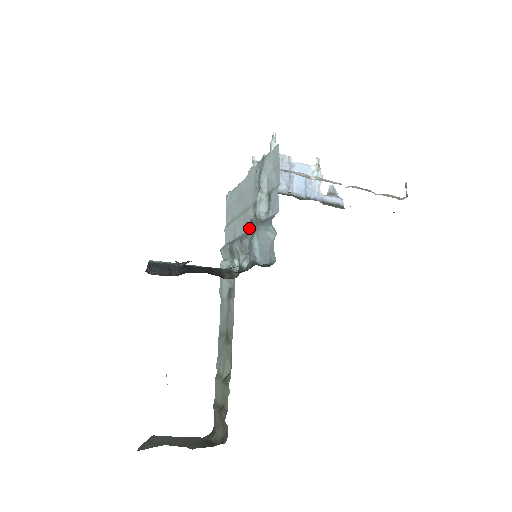
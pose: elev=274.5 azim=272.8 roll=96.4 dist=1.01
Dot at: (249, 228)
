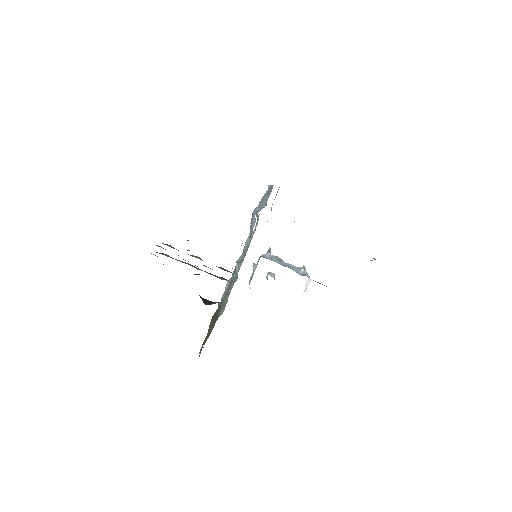
Dot at: occluded
